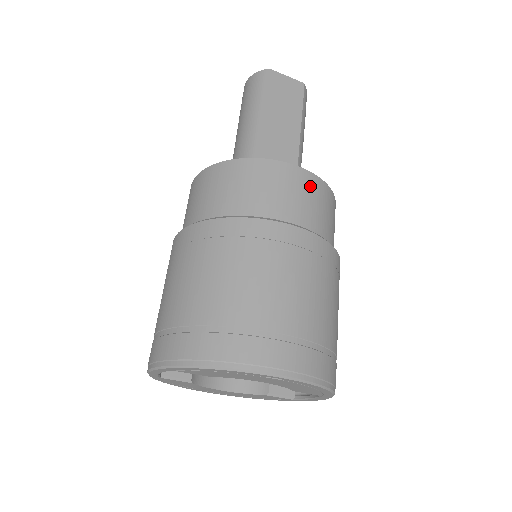
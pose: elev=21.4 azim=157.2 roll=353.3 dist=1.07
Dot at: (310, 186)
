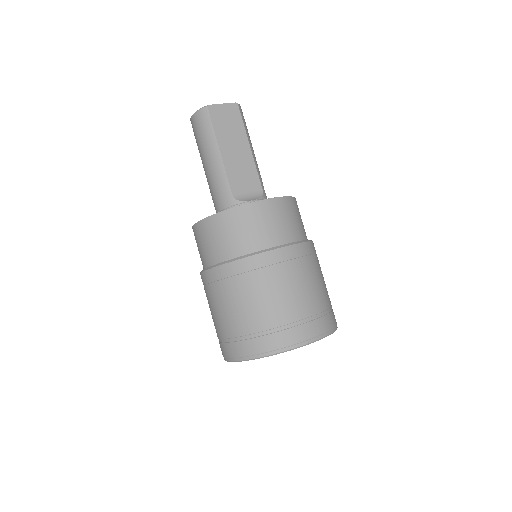
Dot at: (280, 208)
